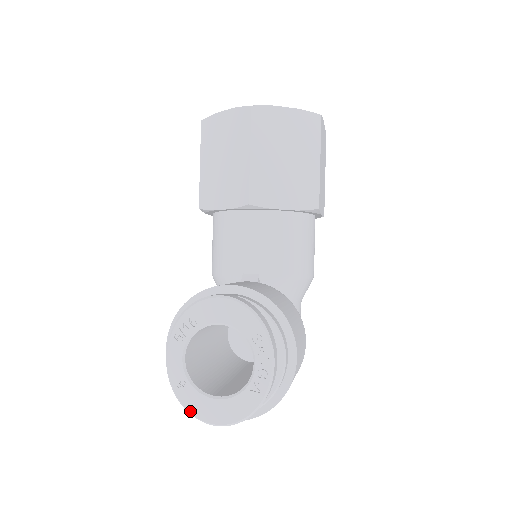
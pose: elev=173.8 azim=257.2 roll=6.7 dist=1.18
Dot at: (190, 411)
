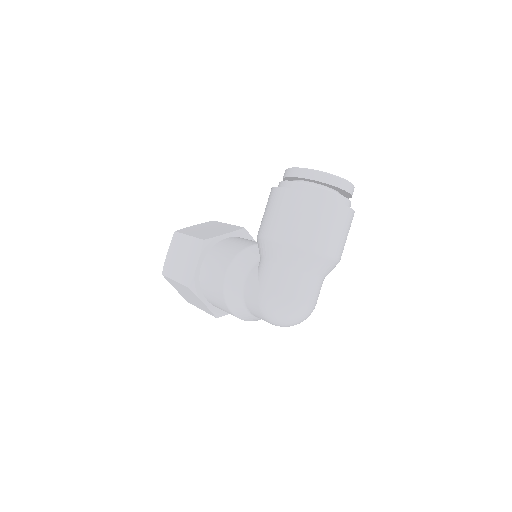
Dot at: (331, 174)
